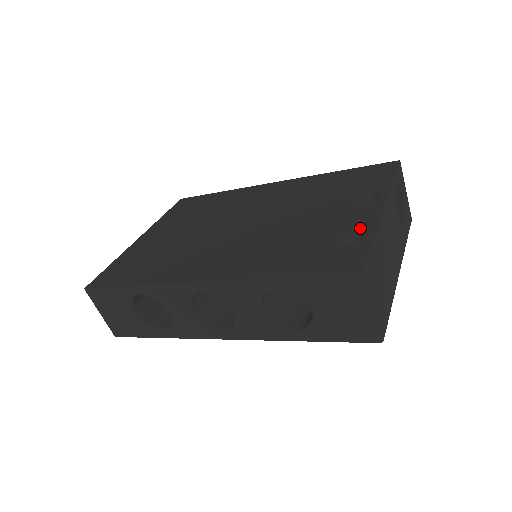
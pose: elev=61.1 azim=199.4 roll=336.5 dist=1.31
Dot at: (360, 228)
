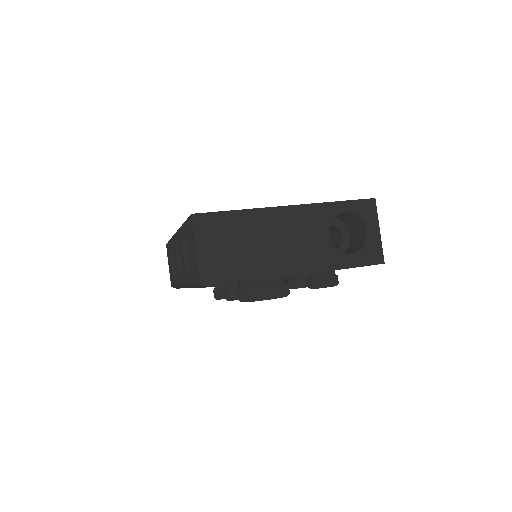
Dot at: occluded
